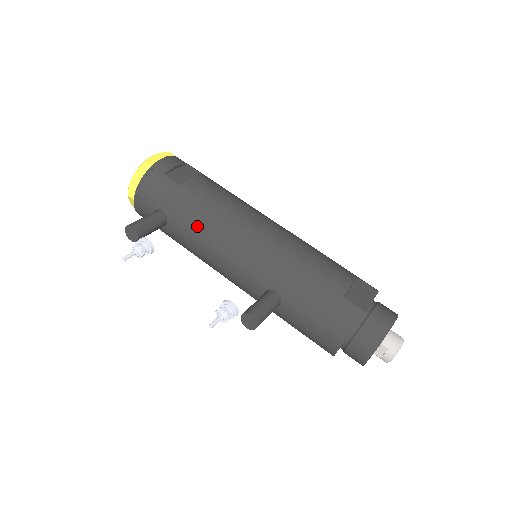
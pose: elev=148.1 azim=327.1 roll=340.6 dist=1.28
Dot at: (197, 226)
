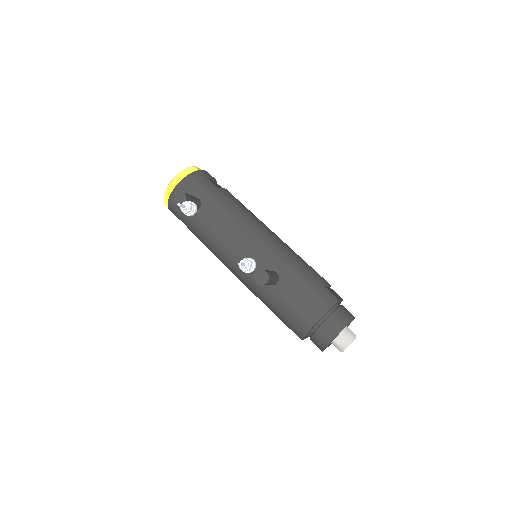
Dot at: (225, 215)
